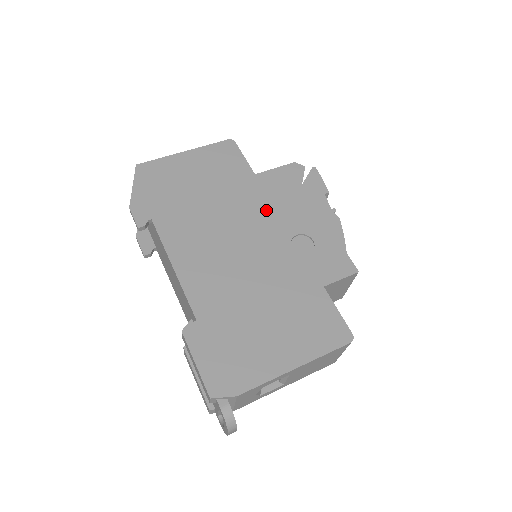
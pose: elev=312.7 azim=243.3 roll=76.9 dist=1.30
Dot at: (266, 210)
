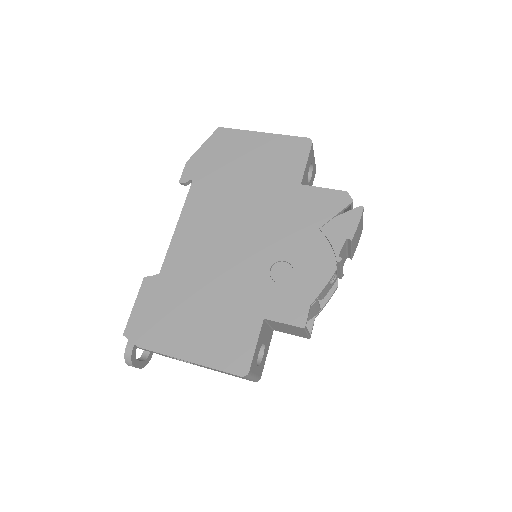
Dot at: (280, 223)
